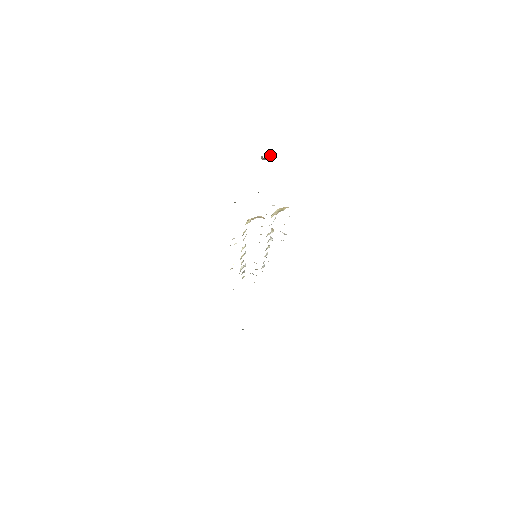
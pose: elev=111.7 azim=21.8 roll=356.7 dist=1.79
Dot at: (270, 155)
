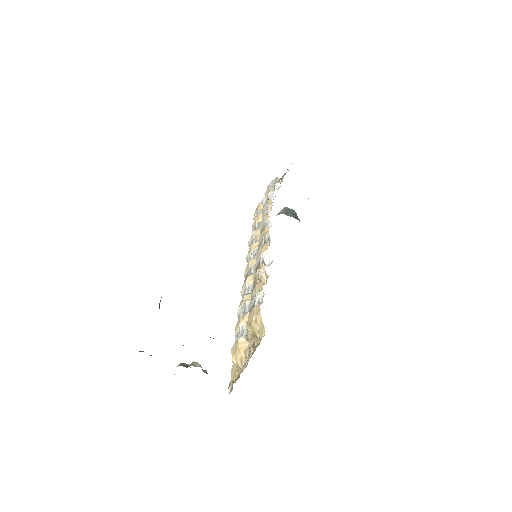
Dot at: occluded
